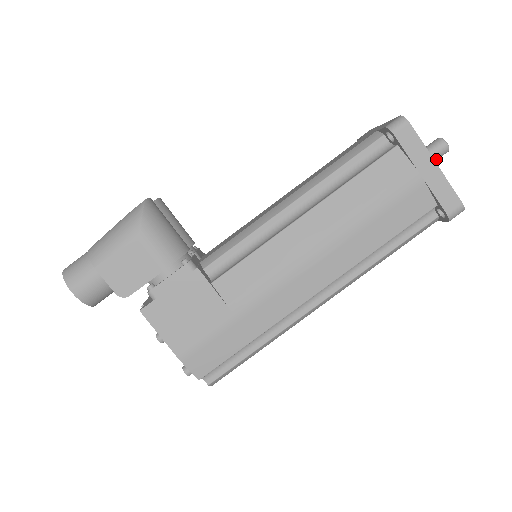
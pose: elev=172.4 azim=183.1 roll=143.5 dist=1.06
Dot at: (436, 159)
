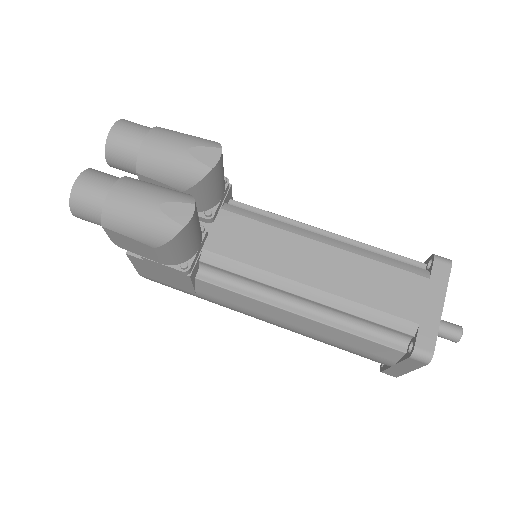
Dot at: occluded
